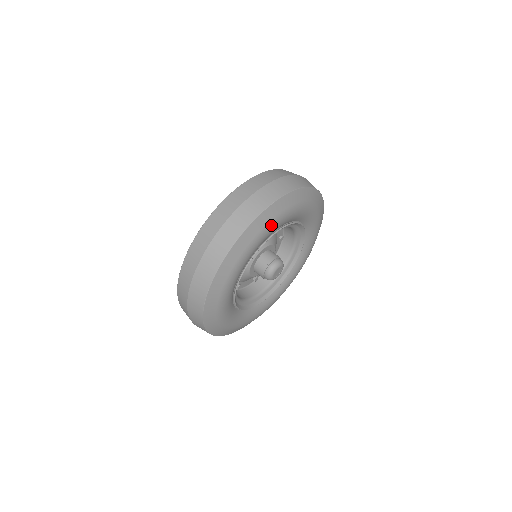
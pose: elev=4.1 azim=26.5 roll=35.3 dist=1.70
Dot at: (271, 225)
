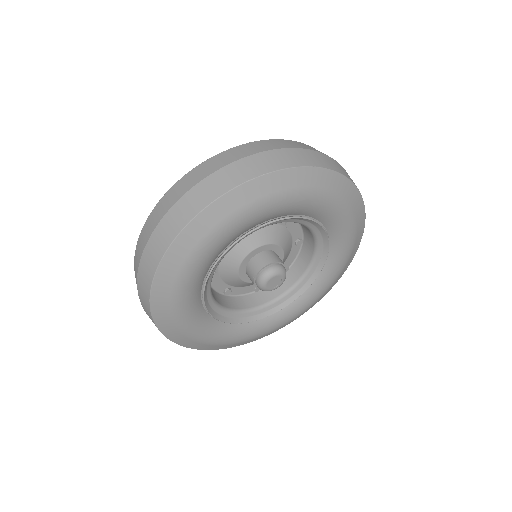
Dot at: (258, 206)
